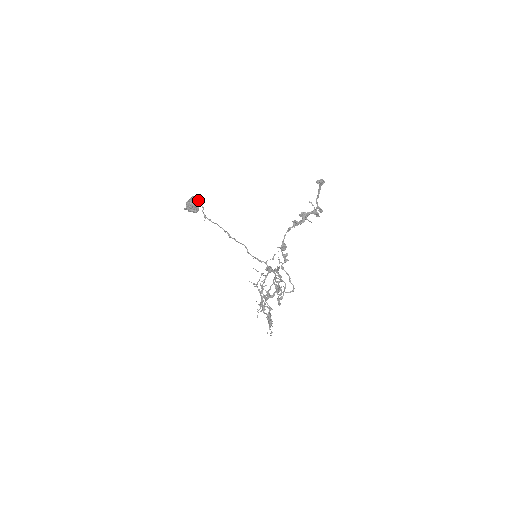
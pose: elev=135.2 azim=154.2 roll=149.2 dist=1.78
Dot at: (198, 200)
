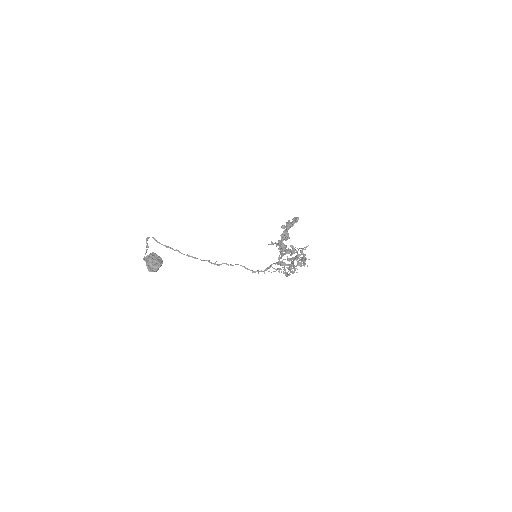
Dot at: (157, 262)
